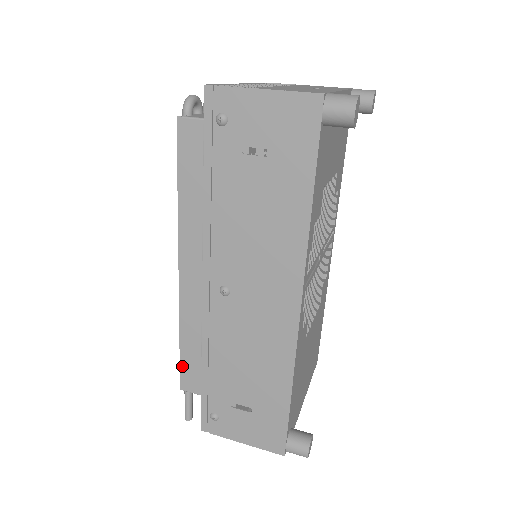
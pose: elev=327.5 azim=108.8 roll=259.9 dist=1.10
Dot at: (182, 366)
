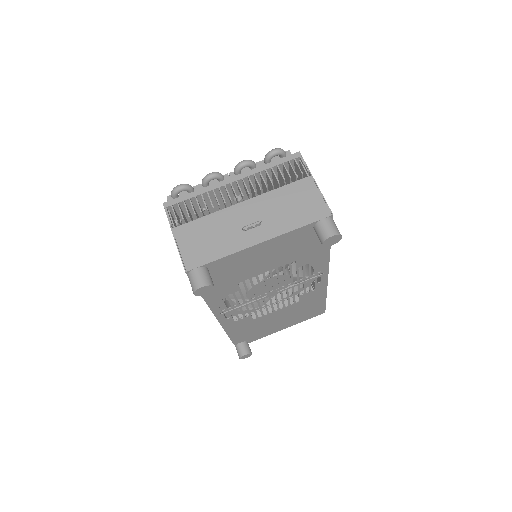
Dot at: occluded
